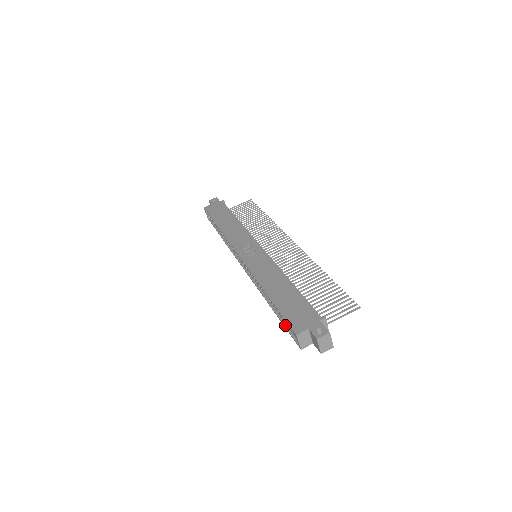
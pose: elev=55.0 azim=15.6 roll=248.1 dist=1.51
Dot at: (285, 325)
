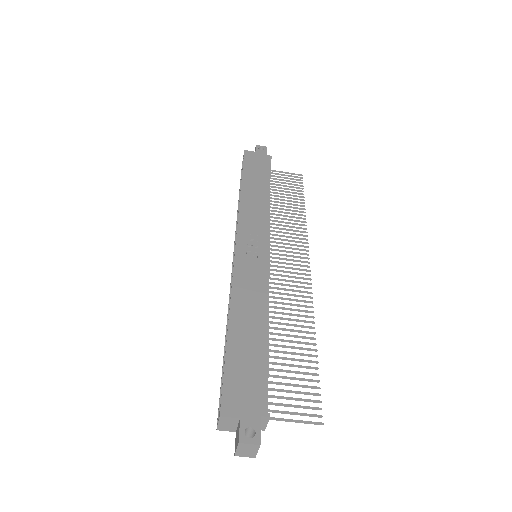
Dot at: occluded
